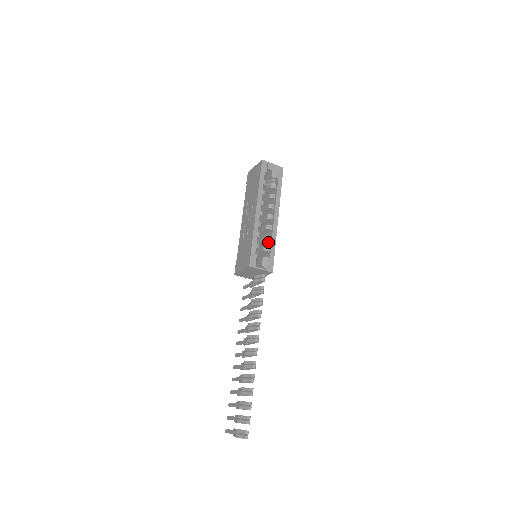
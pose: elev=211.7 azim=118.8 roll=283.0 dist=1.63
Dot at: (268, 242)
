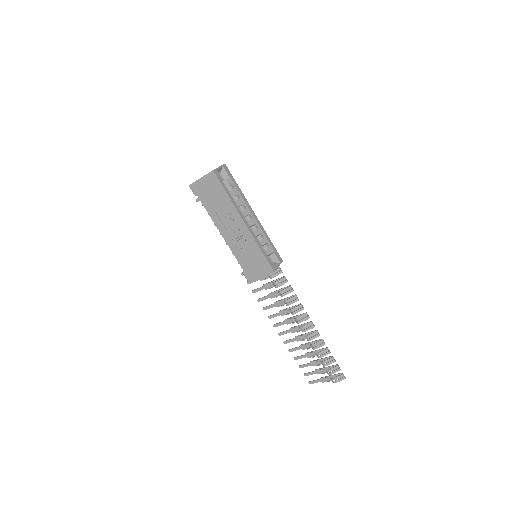
Dot at: (261, 239)
